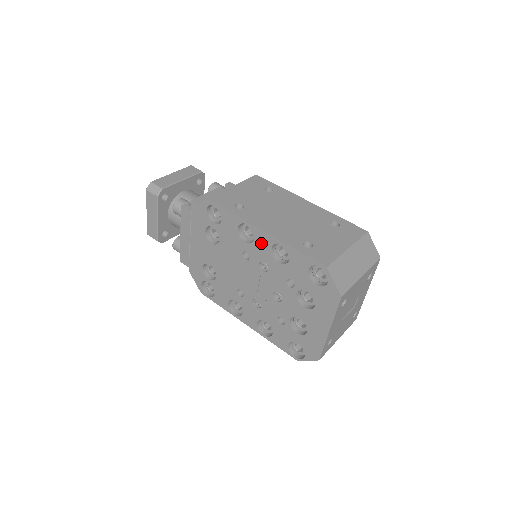
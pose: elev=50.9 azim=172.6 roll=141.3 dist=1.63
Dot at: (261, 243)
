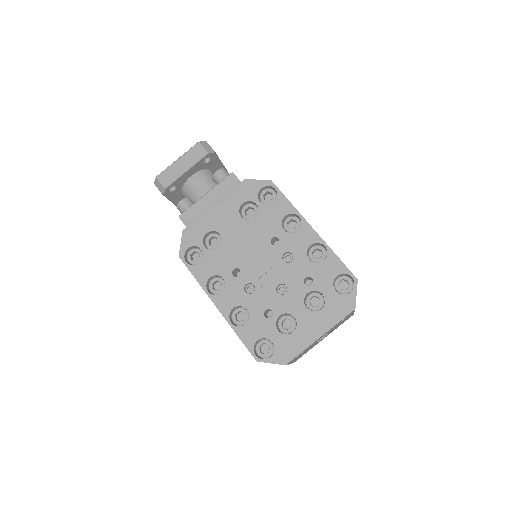
Dot at: (302, 237)
